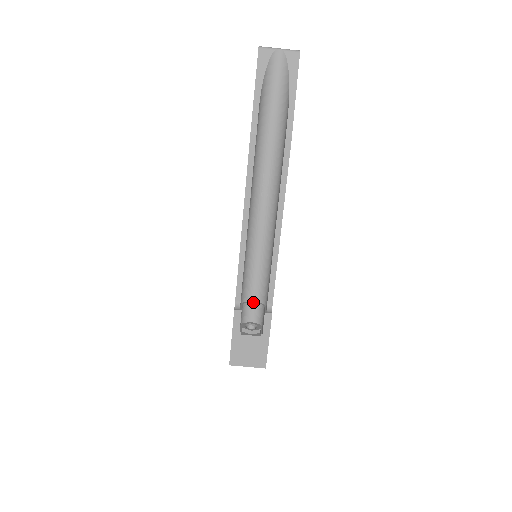
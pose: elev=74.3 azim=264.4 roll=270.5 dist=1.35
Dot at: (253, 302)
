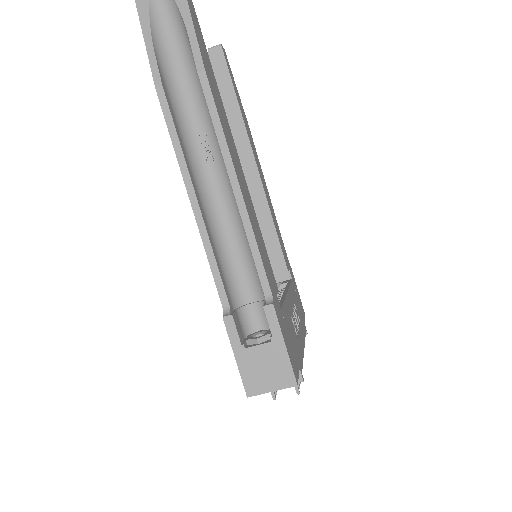
Dot at: (252, 303)
